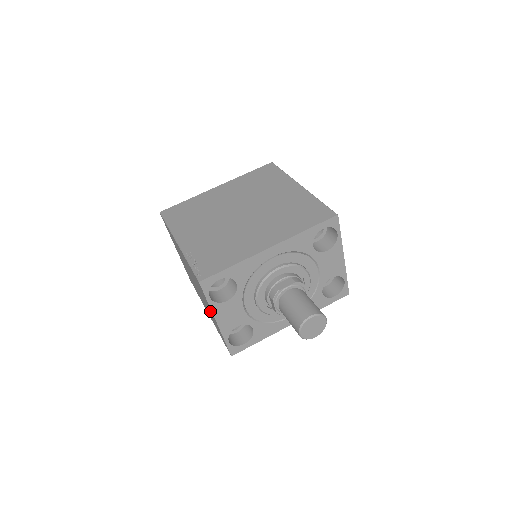
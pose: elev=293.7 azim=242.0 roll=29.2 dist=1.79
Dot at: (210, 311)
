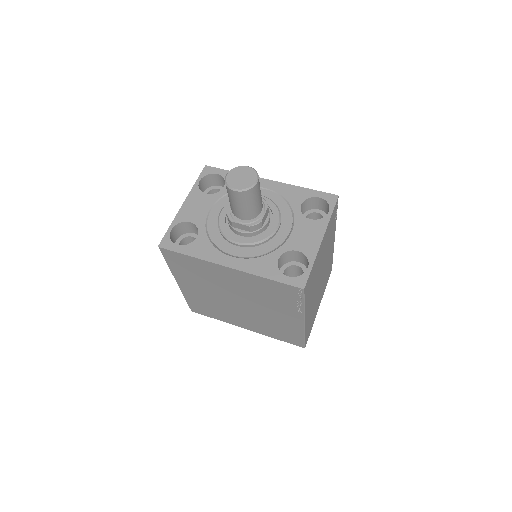
Dot at: occluded
